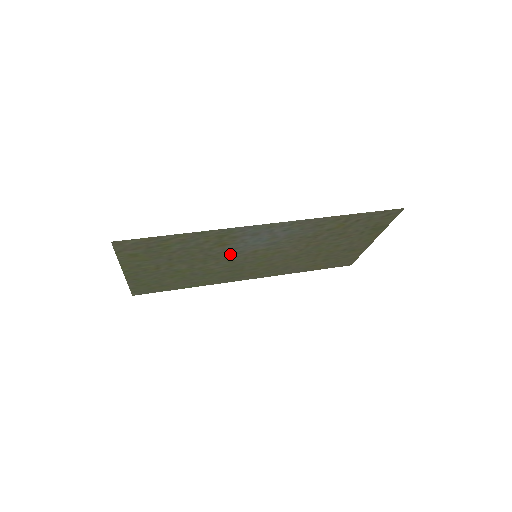
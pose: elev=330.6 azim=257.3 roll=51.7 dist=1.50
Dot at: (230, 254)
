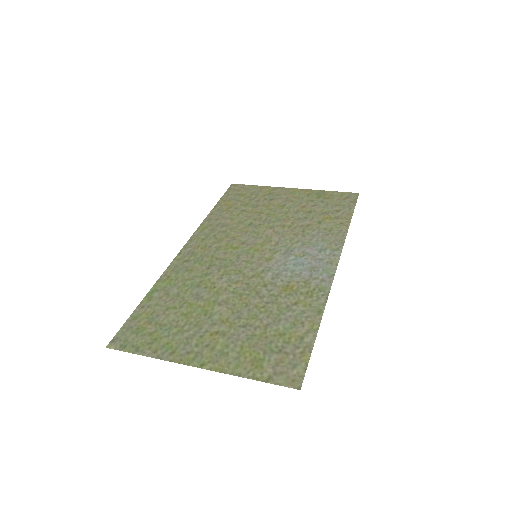
Dot at: (260, 277)
